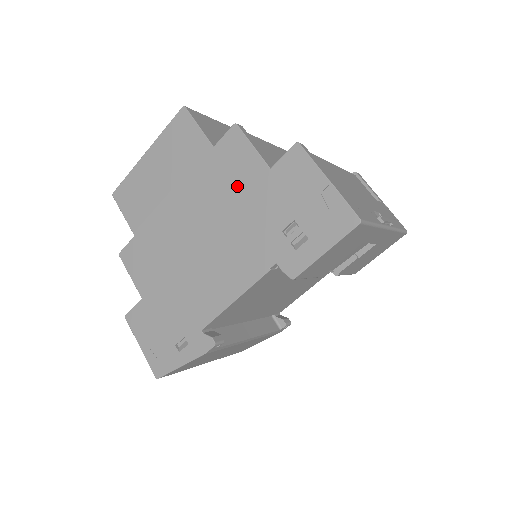
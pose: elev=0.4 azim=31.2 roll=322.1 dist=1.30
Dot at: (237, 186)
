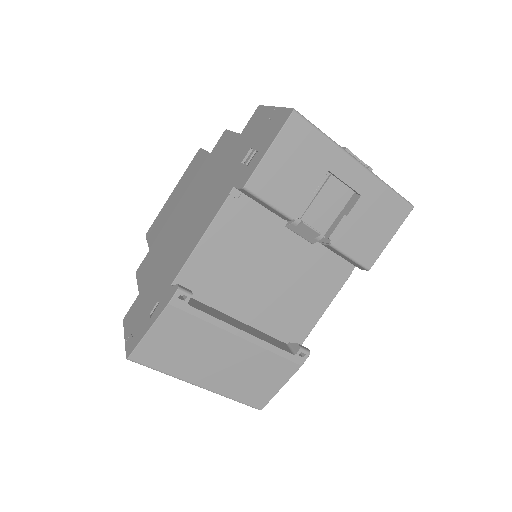
Dot at: (219, 162)
